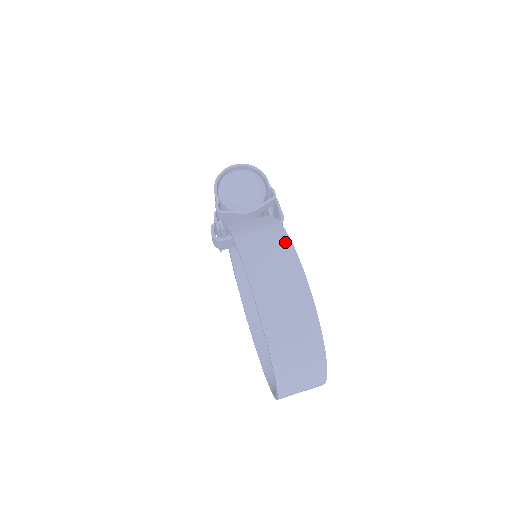
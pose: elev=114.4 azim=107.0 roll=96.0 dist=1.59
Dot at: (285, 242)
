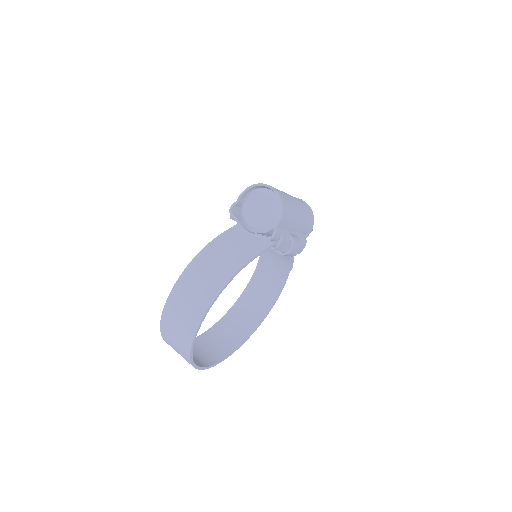
Dot at: (223, 279)
